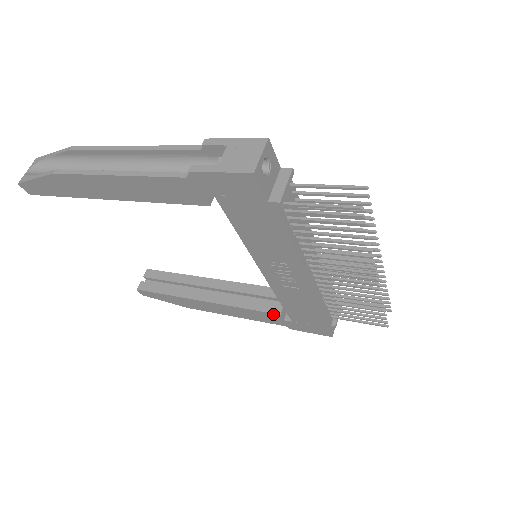
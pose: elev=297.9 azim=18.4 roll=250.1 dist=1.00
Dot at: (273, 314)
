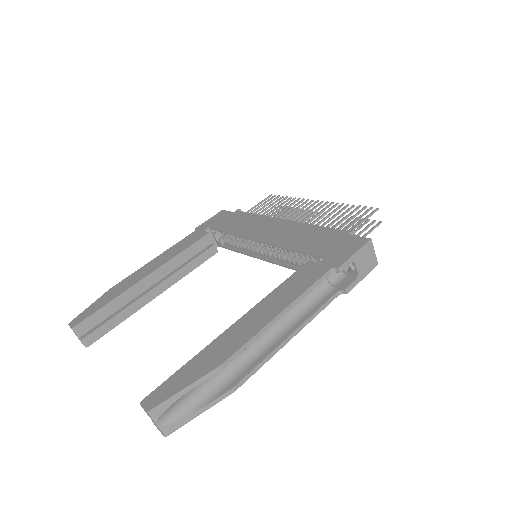
Dot at: (212, 255)
